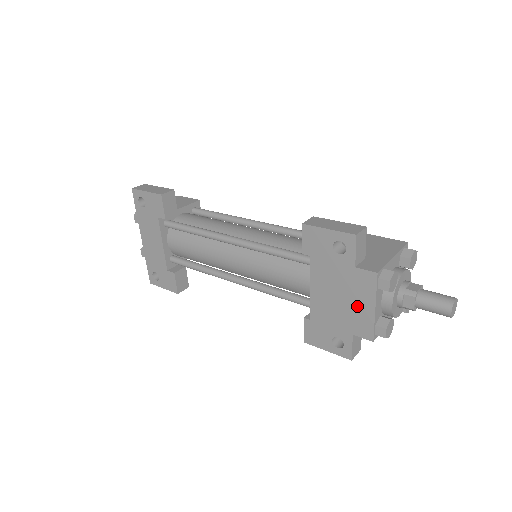
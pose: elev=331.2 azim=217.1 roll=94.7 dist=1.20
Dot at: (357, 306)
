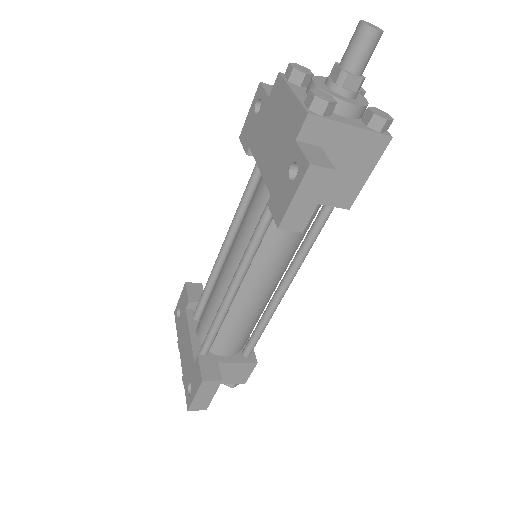
Dot at: (284, 115)
